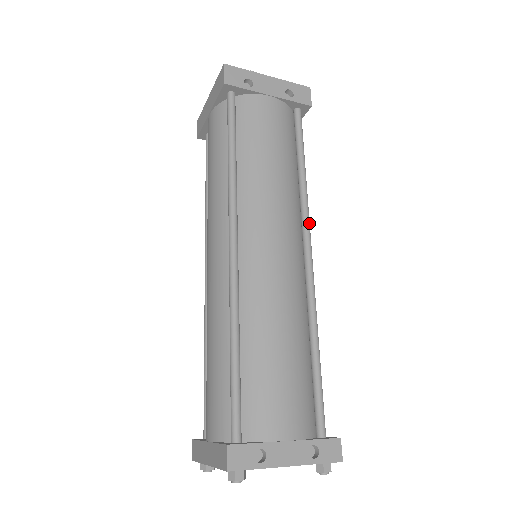
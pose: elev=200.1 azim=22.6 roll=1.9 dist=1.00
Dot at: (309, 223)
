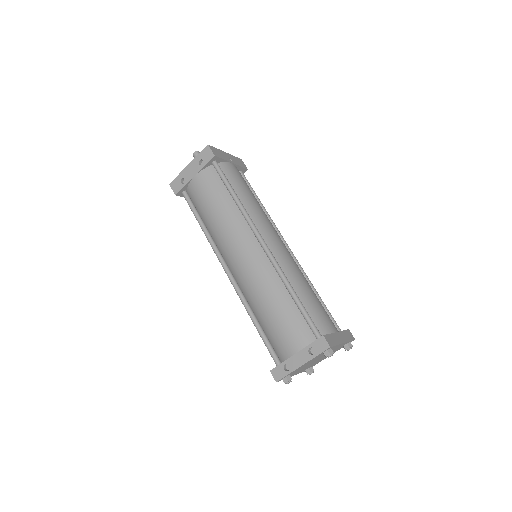
Dot at: (253, 226)
